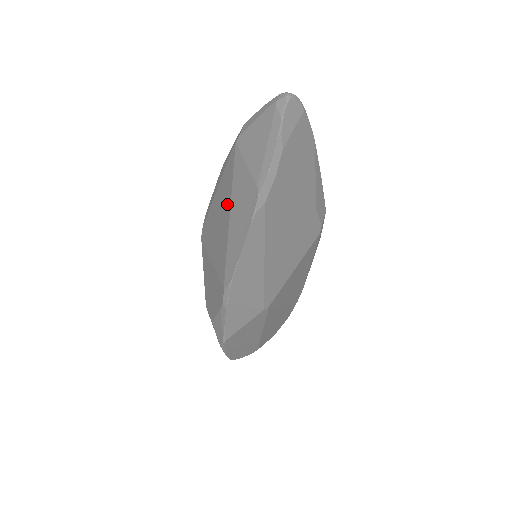
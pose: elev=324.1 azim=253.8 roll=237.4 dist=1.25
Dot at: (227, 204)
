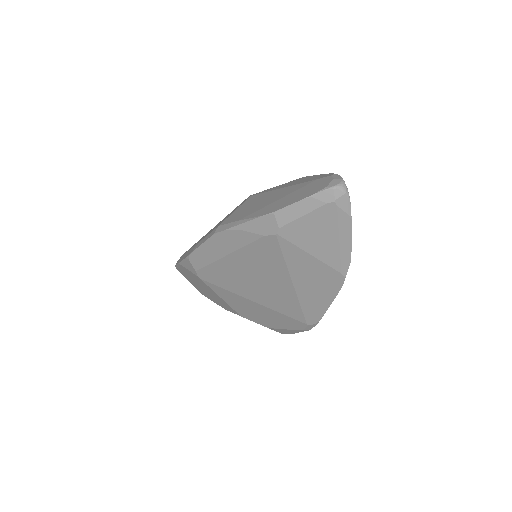
Dot at: (280, 277)
